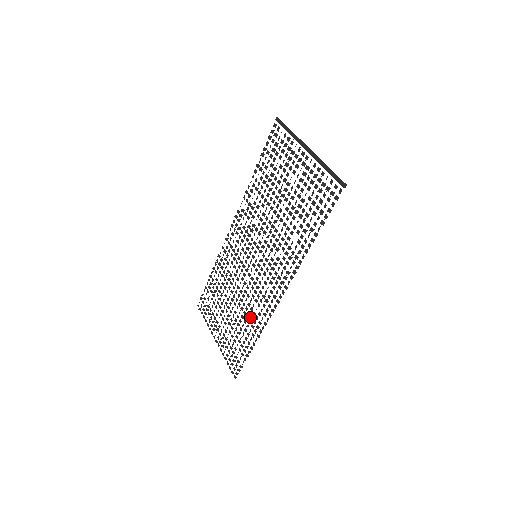
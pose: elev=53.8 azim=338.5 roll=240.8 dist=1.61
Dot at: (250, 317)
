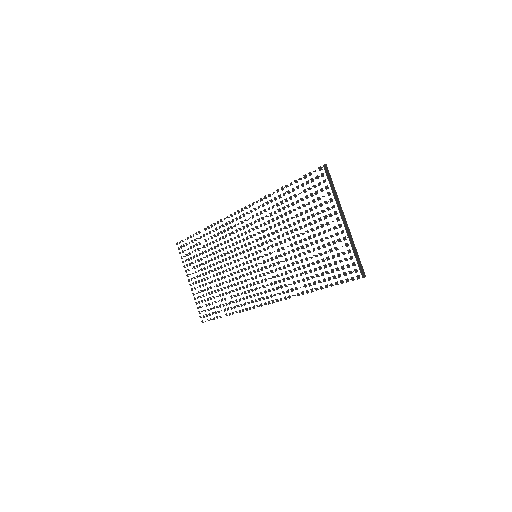
Dot at: (233, 295)
